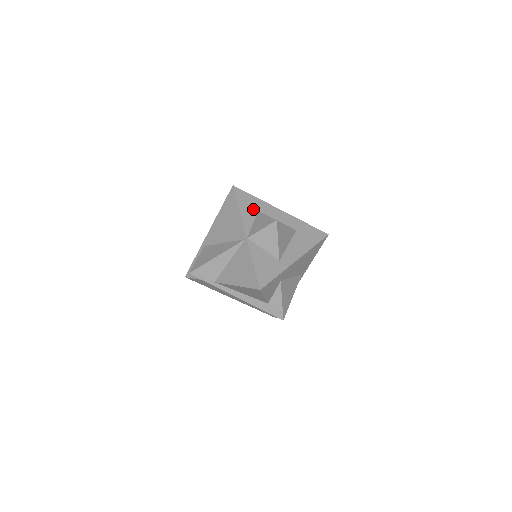
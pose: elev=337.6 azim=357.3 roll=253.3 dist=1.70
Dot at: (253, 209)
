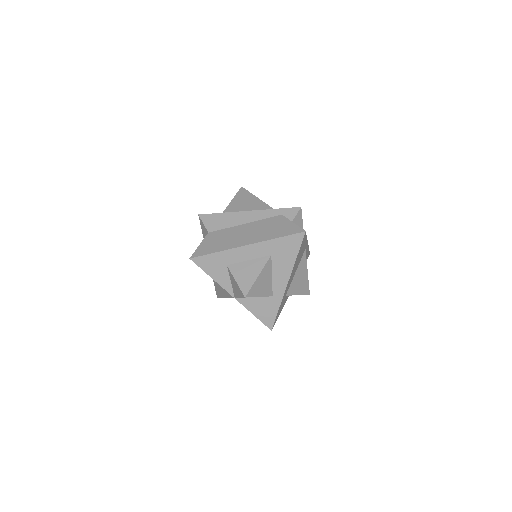
Dot at: (221, 267)
